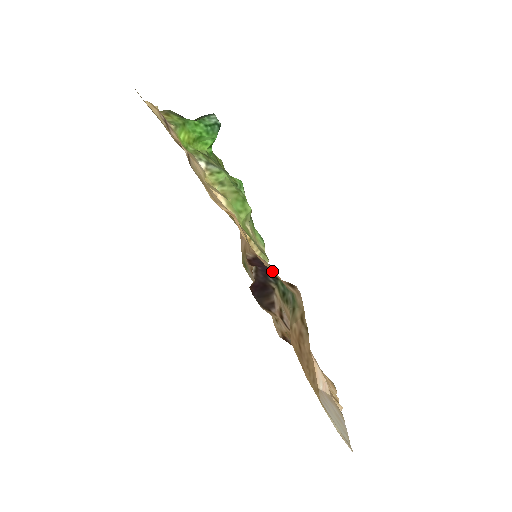
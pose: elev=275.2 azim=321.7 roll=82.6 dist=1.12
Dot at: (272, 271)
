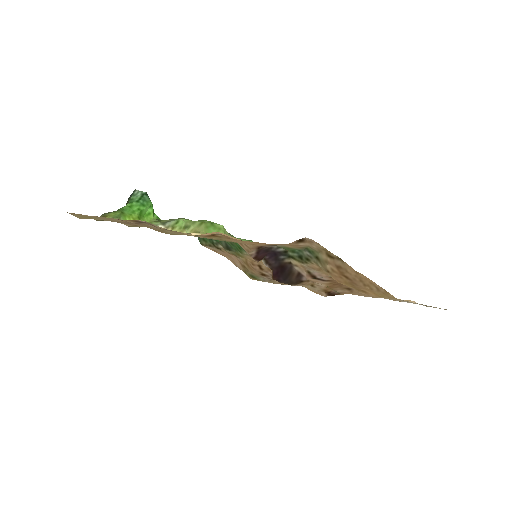
Dot at: occluded
